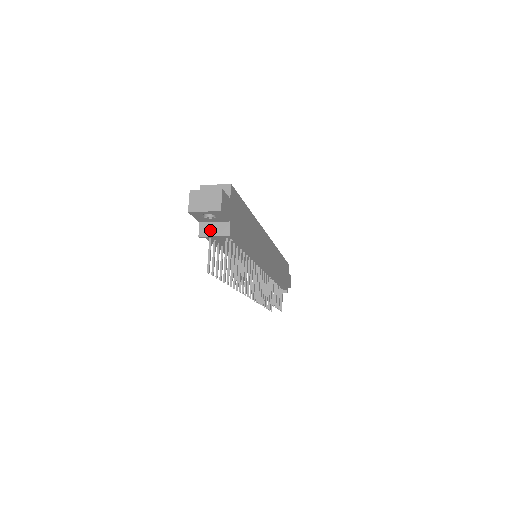
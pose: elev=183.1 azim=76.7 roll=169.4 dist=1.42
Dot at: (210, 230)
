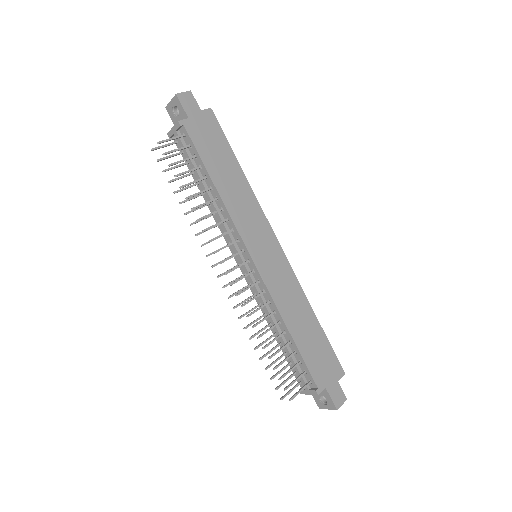
Dot at: occluded
